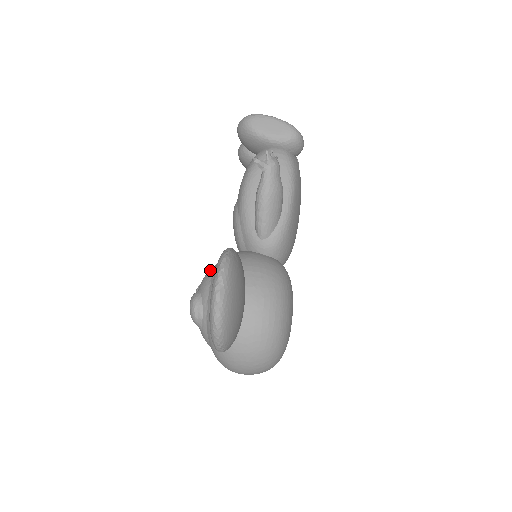
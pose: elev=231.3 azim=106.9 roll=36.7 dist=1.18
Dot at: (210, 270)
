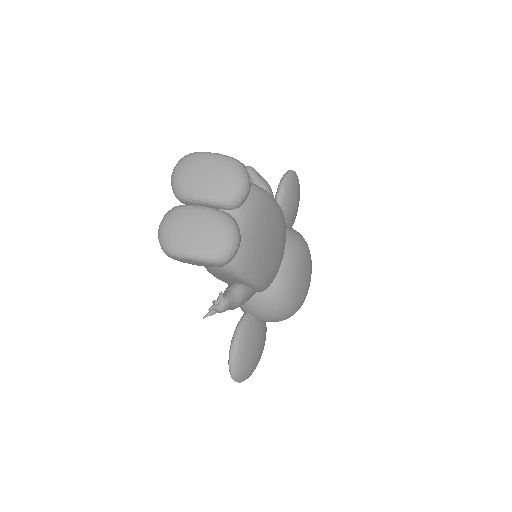
Dot at: occluded
